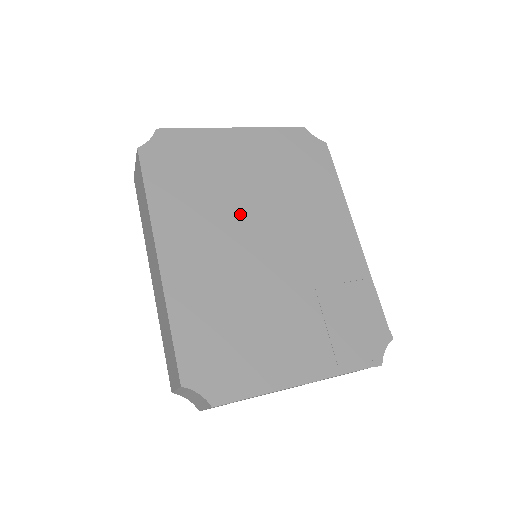
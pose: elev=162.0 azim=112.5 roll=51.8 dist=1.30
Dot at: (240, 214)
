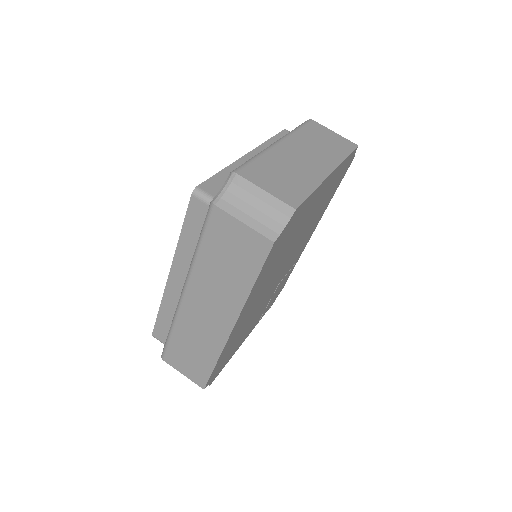
Dot at: (284, 259)
